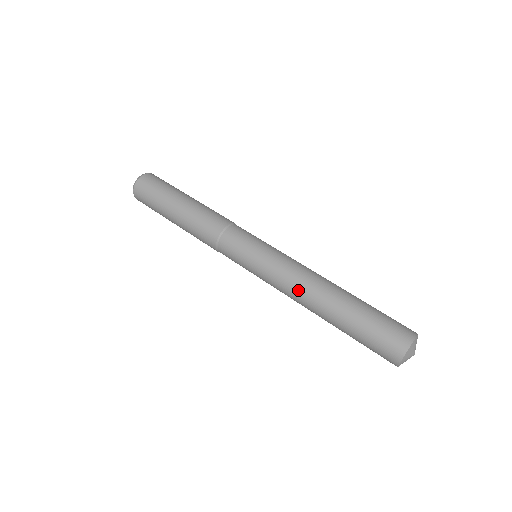
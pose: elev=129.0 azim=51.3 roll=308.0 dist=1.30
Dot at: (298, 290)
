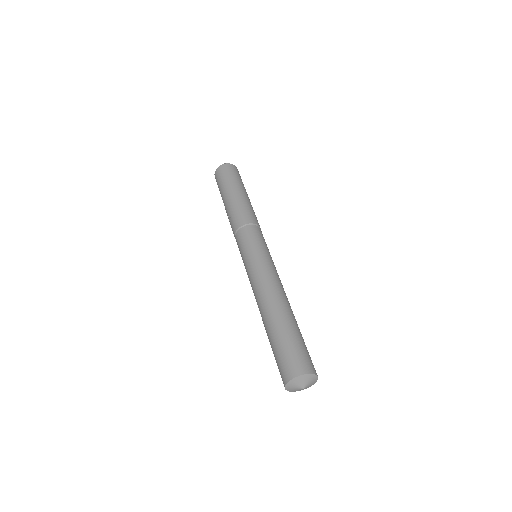
Dot at: (271, 286)
